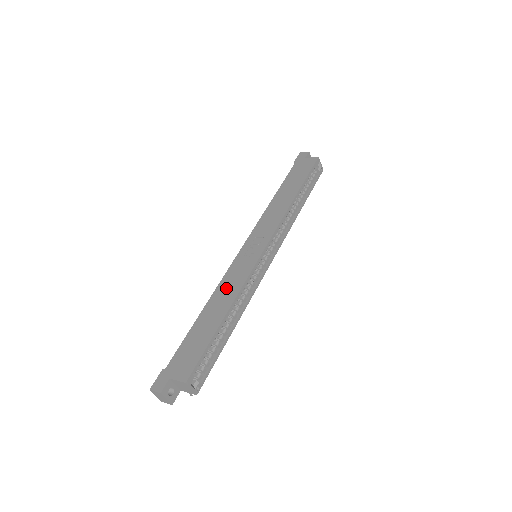
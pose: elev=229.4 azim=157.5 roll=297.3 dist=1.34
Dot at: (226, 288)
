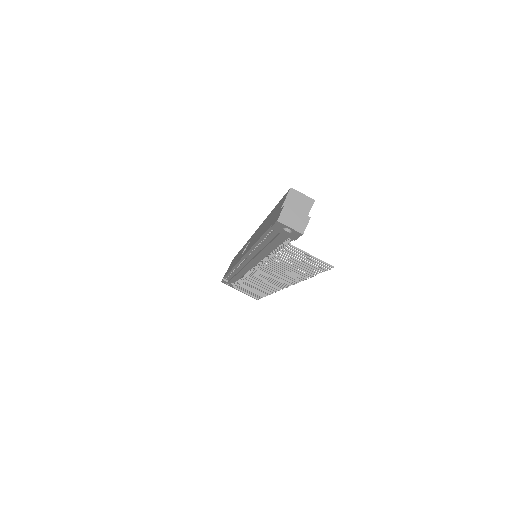
Dot at: (254, 238)
